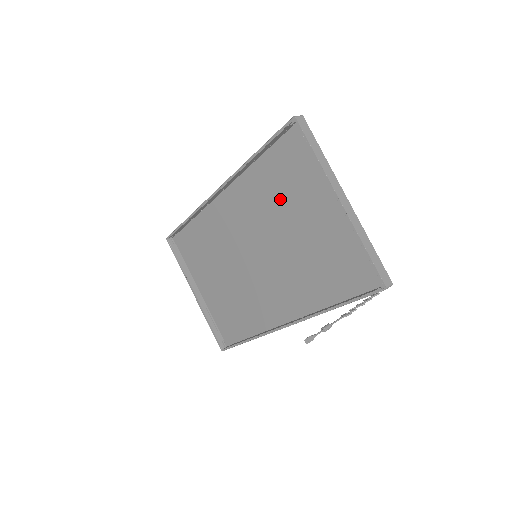
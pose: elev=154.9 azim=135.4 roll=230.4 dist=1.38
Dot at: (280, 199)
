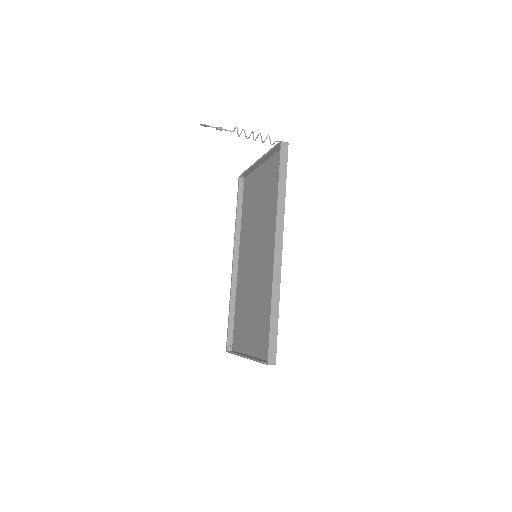
Dot at: (251, 212)
